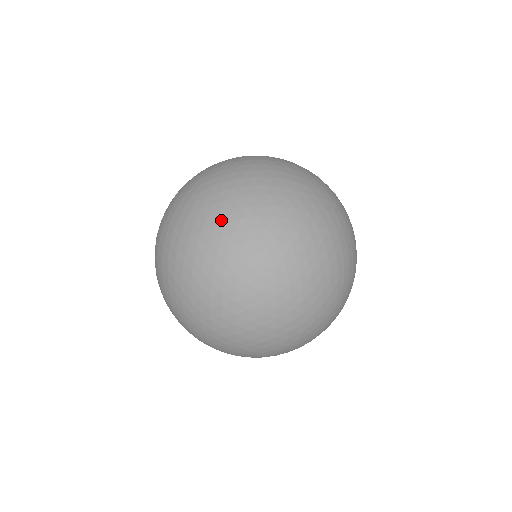
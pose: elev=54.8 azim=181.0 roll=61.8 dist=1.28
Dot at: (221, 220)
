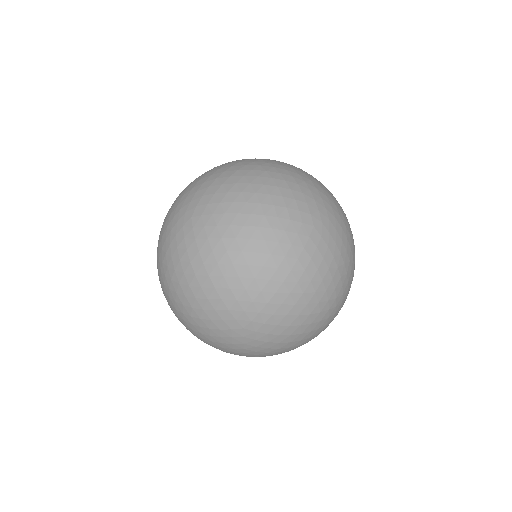
Dot at: (197, 328)
